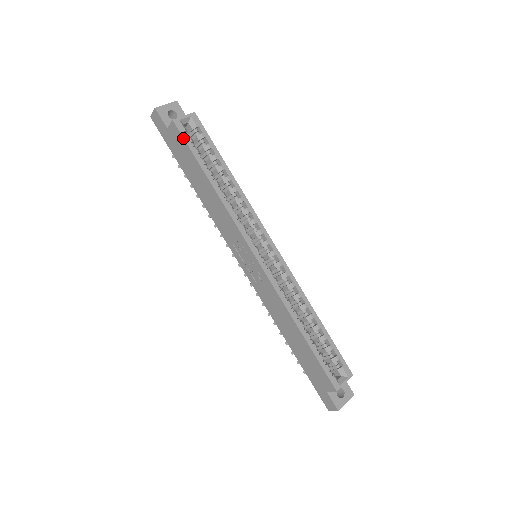
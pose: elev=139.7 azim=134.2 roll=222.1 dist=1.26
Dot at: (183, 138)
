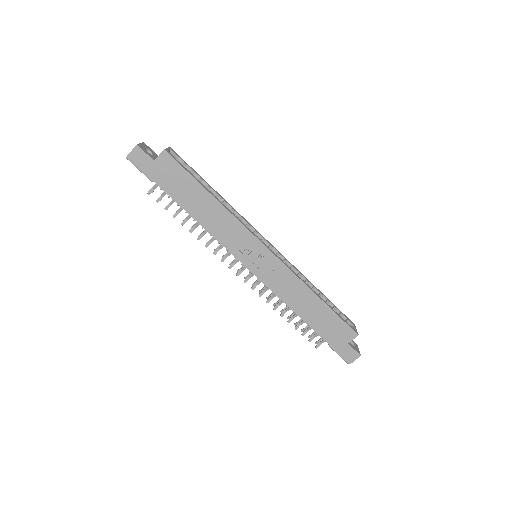
Dot at: (178, 163)
